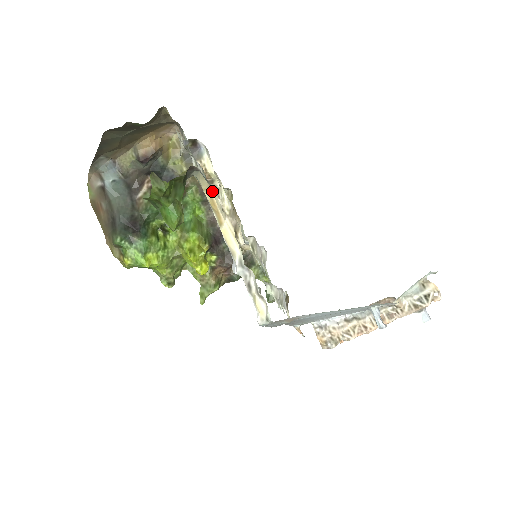
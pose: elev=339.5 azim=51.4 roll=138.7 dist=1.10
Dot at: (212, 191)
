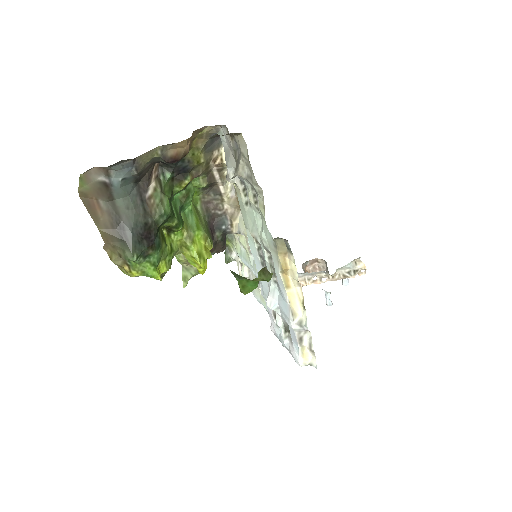
Dot at: (288, 256)
